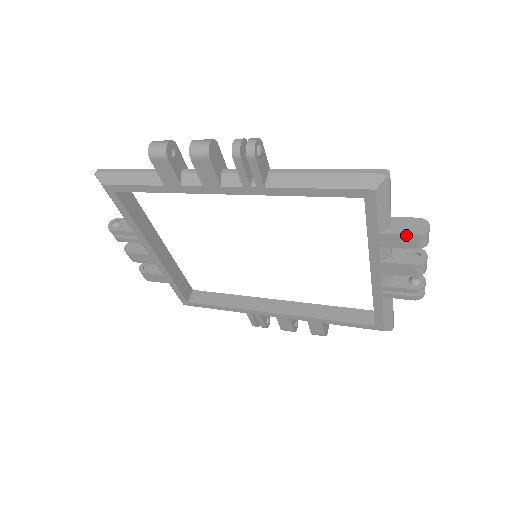
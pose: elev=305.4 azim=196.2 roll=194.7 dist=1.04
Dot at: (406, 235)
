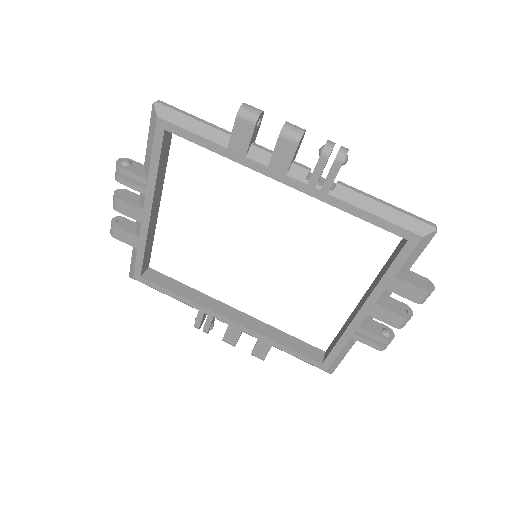
Dot at: (417, 287)
